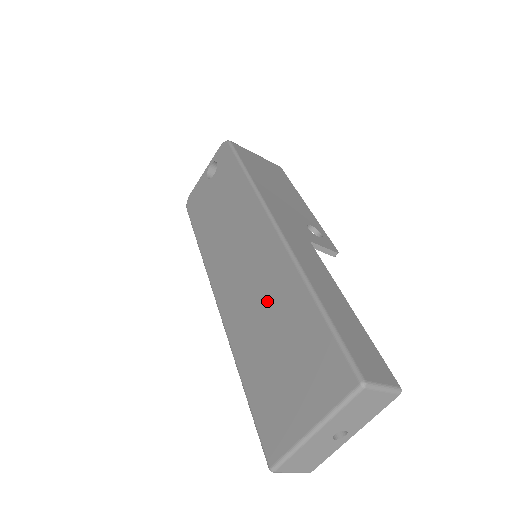
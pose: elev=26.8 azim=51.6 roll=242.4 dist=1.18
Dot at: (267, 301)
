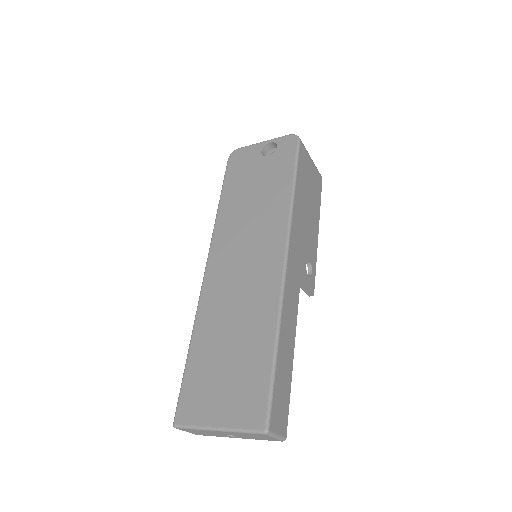
Dot at: (243, 312)
